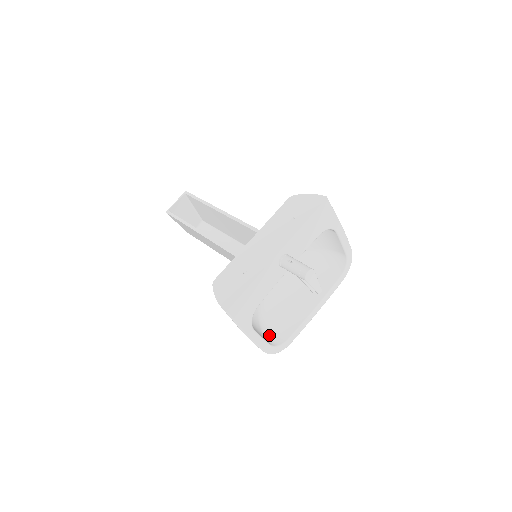
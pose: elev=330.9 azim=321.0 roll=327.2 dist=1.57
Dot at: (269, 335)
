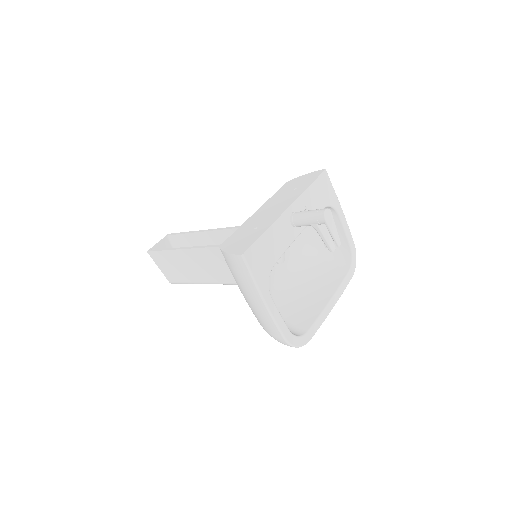
Dot at: occluded
